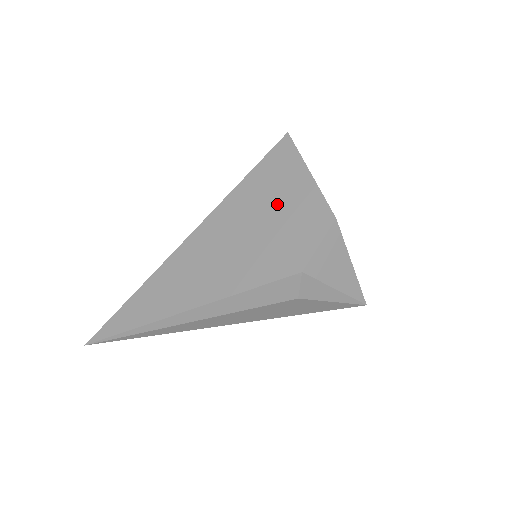
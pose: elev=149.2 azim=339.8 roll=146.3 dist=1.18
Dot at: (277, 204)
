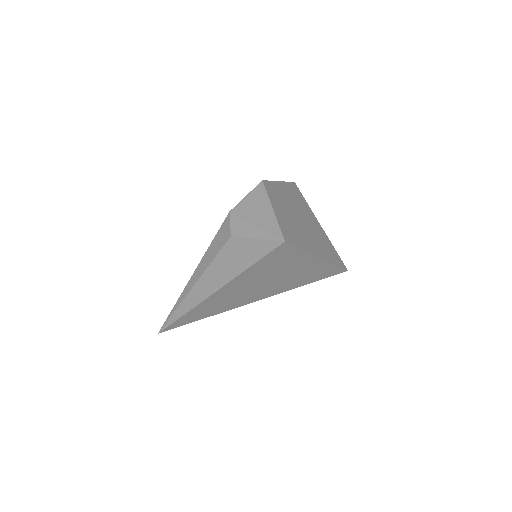
Dot at: occluded
